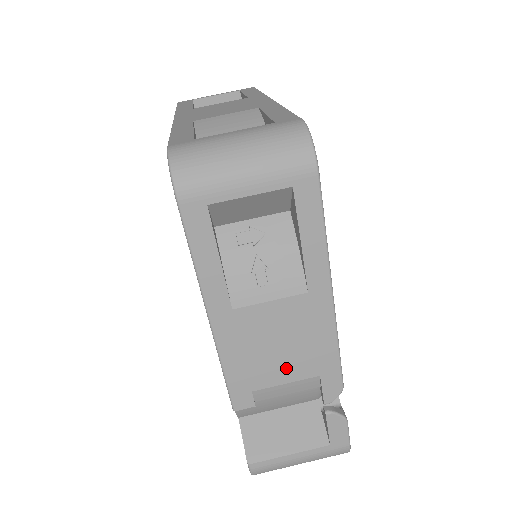
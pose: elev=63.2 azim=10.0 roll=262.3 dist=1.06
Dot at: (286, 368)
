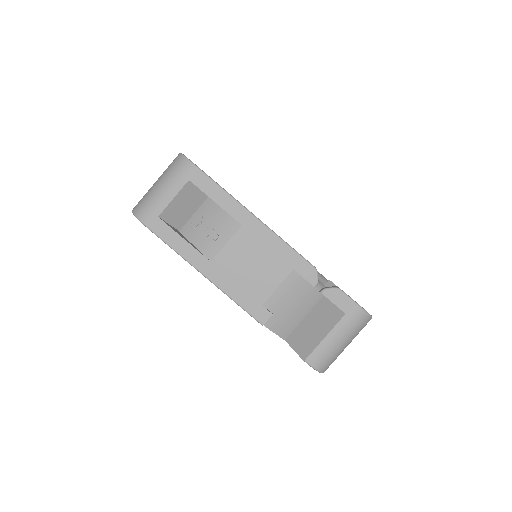
Dot at: (269, 277)
